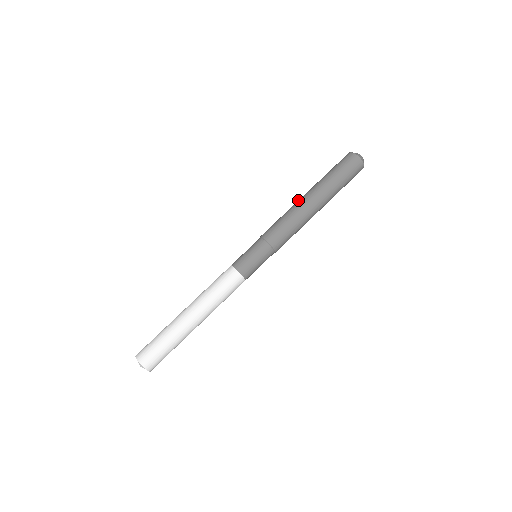
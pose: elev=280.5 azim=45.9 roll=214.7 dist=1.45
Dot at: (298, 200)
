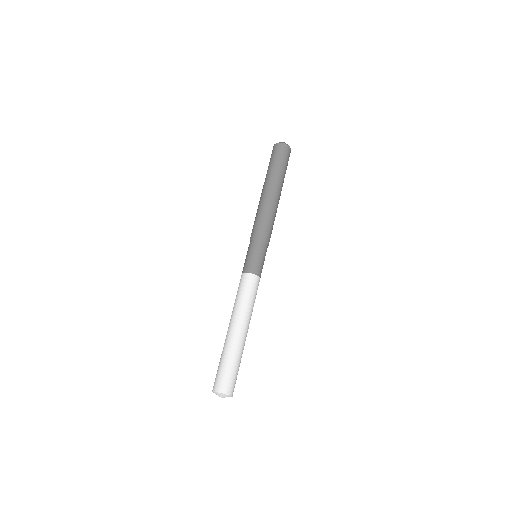
Dot at: occluded
